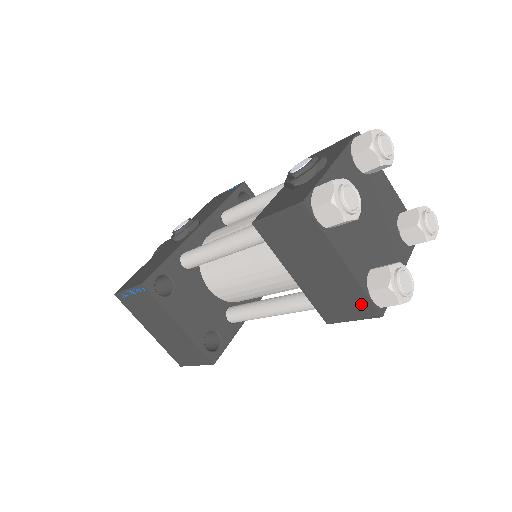
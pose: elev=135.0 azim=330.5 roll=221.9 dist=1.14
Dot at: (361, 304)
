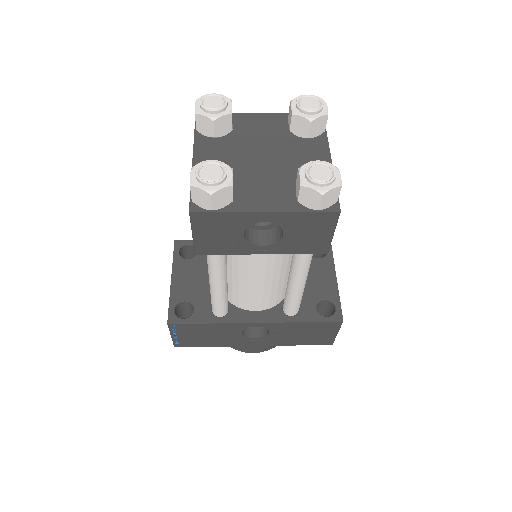
Dot at: occluded
